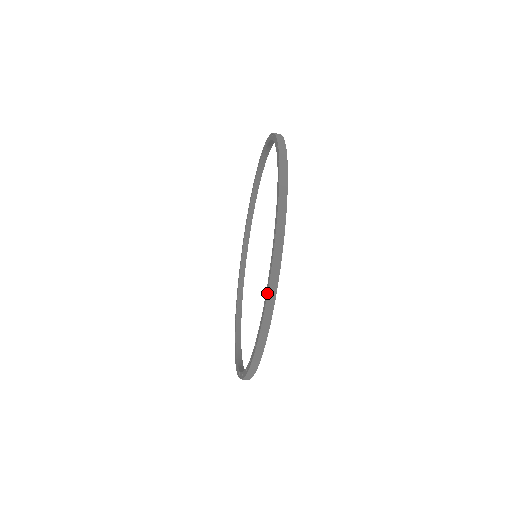
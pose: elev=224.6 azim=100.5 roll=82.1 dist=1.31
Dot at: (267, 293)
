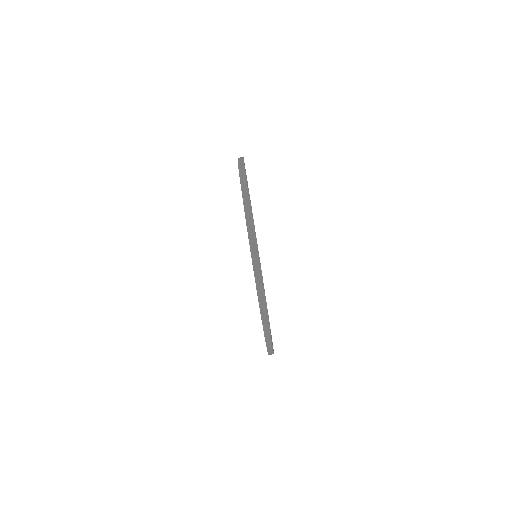
Dot at: occluded
